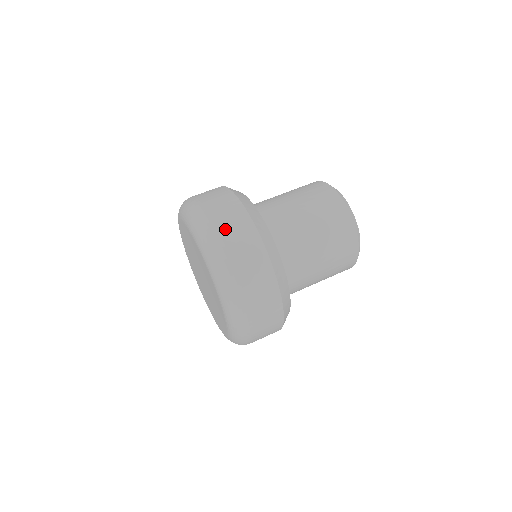
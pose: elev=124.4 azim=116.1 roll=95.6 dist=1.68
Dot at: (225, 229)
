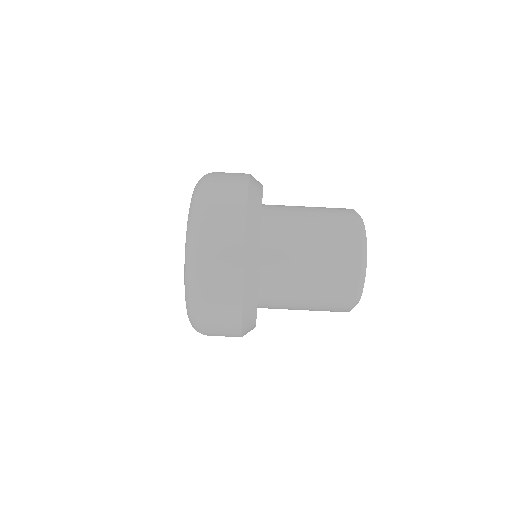
Dot at: (215, 218)
